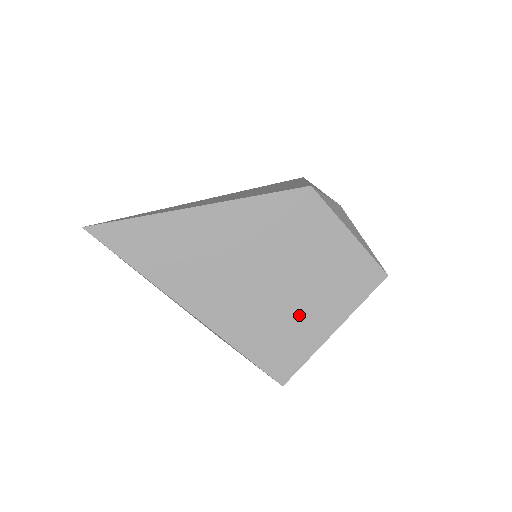
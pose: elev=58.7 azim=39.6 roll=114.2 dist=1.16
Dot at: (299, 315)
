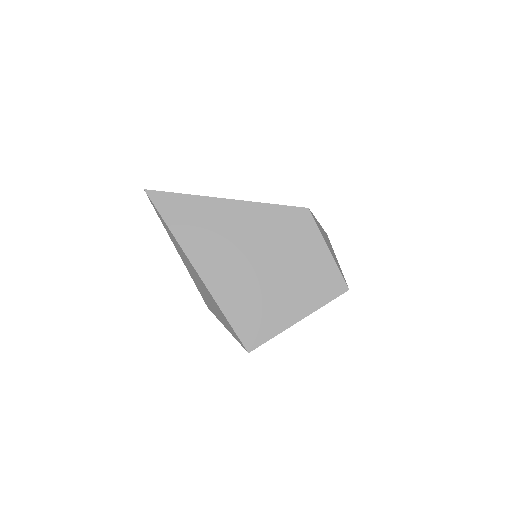
Dot at: (276, 300)
